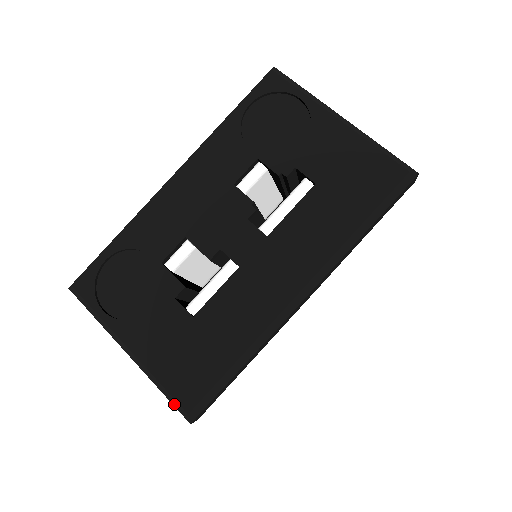
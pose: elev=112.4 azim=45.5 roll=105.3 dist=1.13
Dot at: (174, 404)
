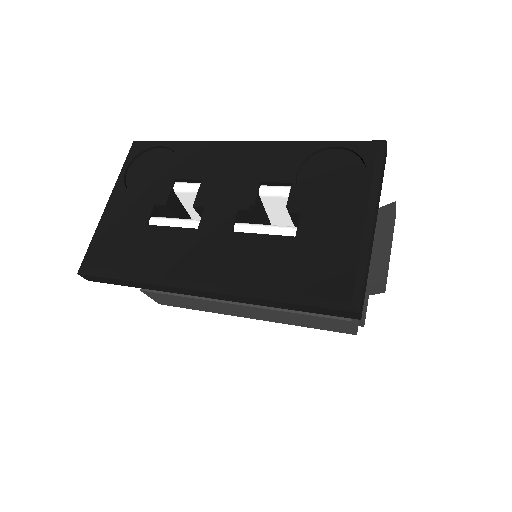
Dot at: (85, 255)
